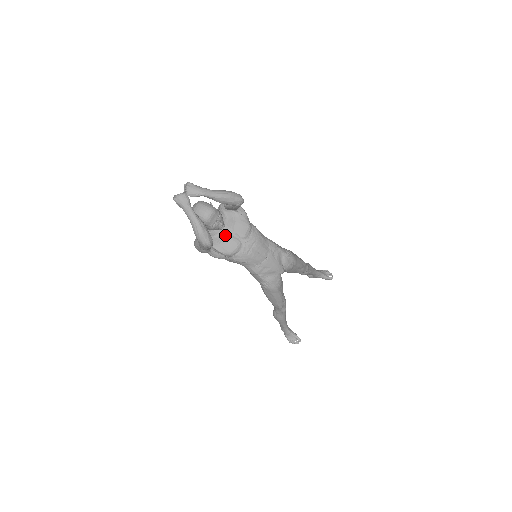
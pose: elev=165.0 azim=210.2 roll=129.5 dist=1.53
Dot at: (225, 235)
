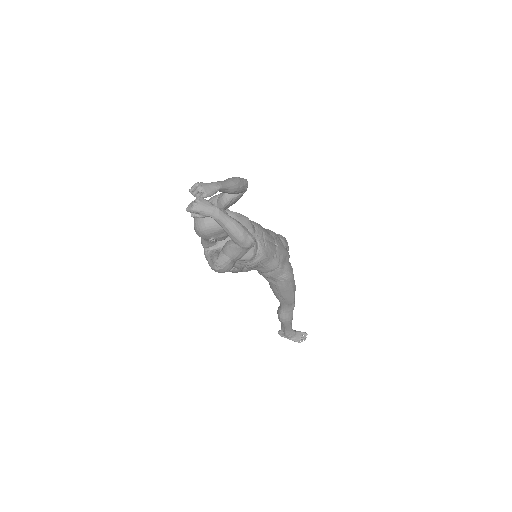
Dot at: occluded
